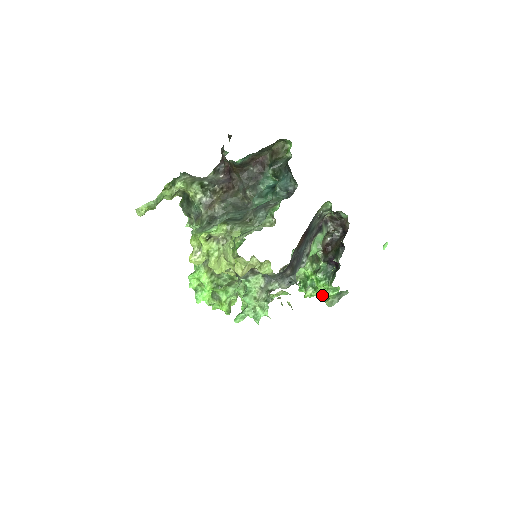
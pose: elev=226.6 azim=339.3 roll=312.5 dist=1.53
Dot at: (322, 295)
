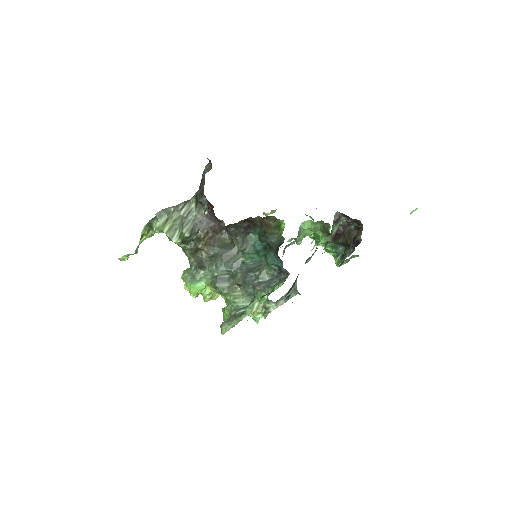
Dot at: occluded
